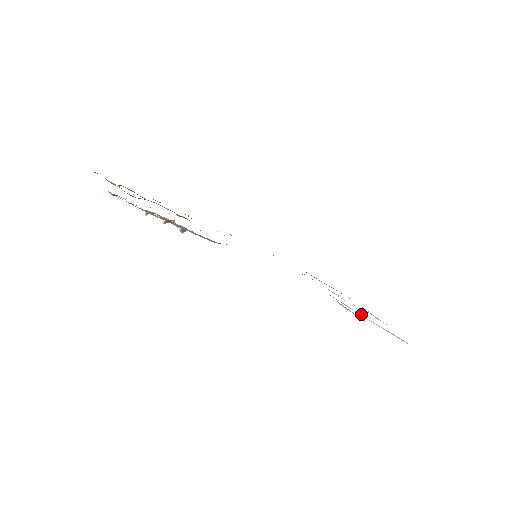
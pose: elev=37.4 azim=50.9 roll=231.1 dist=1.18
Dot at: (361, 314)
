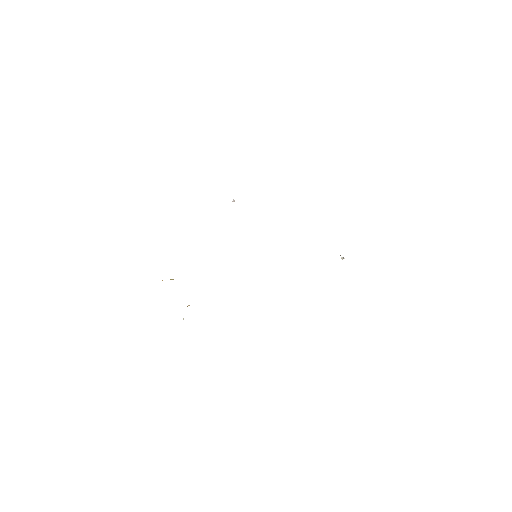
Dot at: (341, 257)
